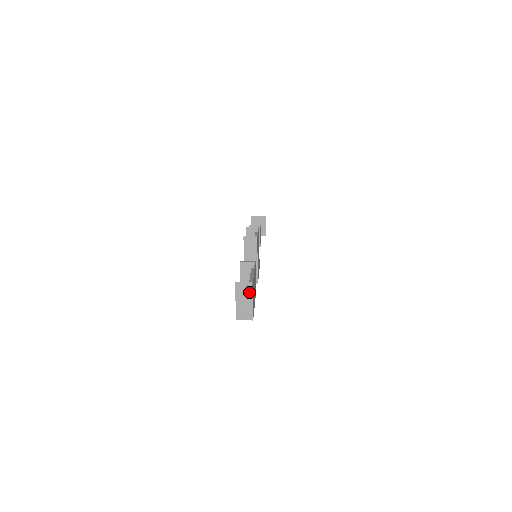
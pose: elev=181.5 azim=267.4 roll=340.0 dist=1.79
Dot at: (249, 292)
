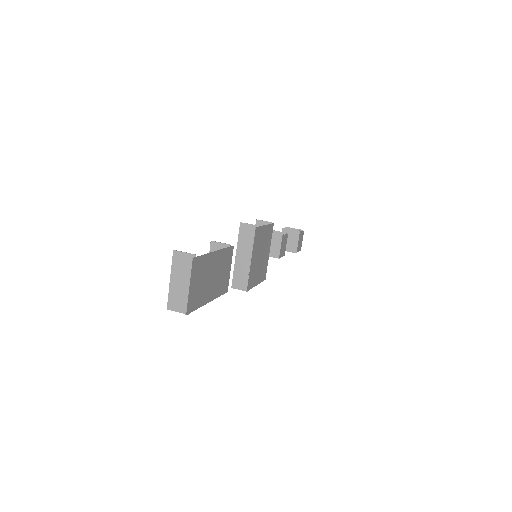
Dot at: (190, 270)
